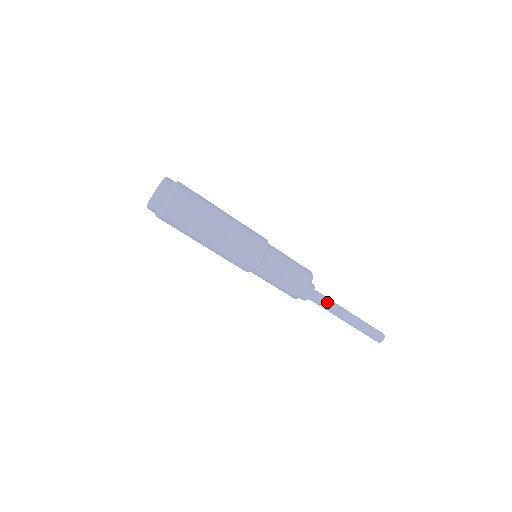
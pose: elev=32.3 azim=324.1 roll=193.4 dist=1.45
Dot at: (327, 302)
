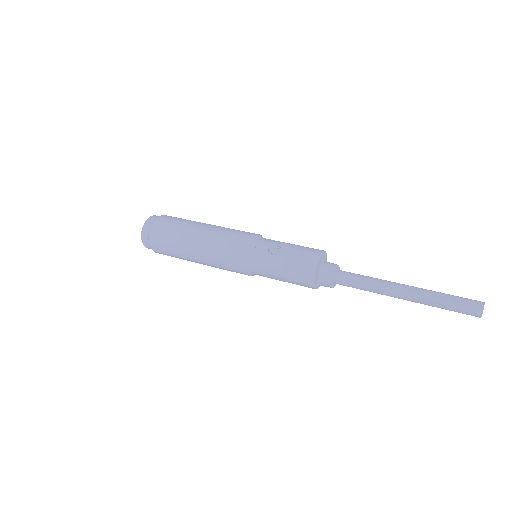
Dot at: (362, 282)
